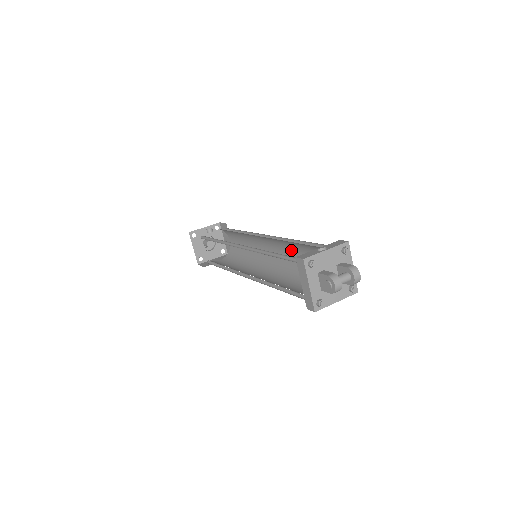
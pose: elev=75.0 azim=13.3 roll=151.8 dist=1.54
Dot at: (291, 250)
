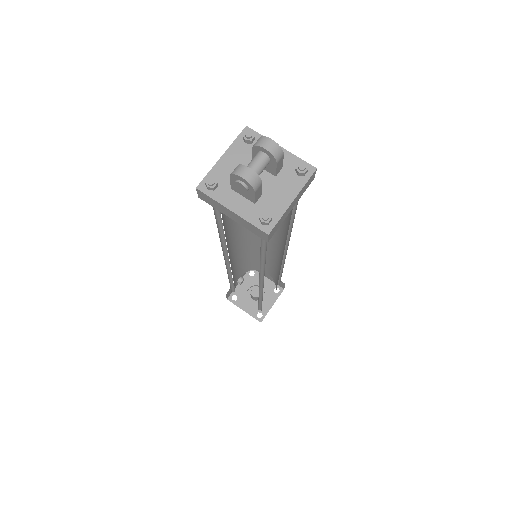
Dot at: occluded
